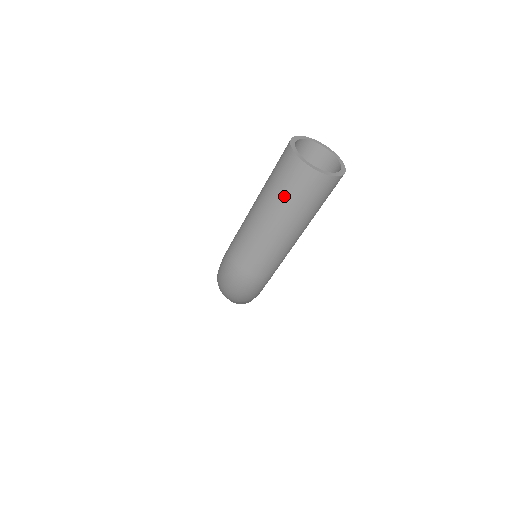
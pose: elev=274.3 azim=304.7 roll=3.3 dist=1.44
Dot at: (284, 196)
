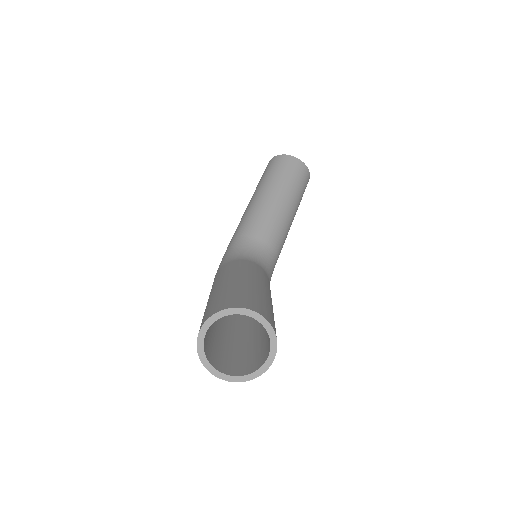
Dot at: occluded
